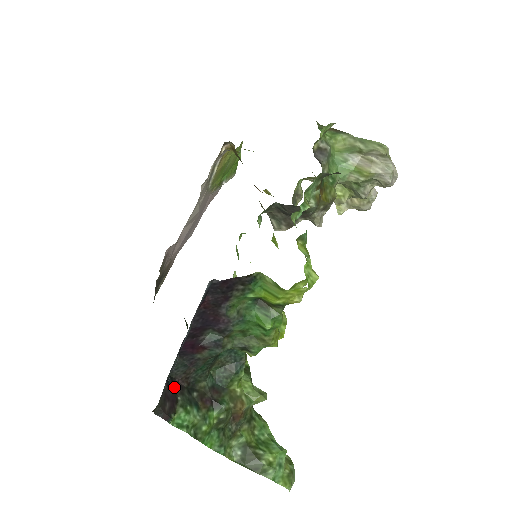
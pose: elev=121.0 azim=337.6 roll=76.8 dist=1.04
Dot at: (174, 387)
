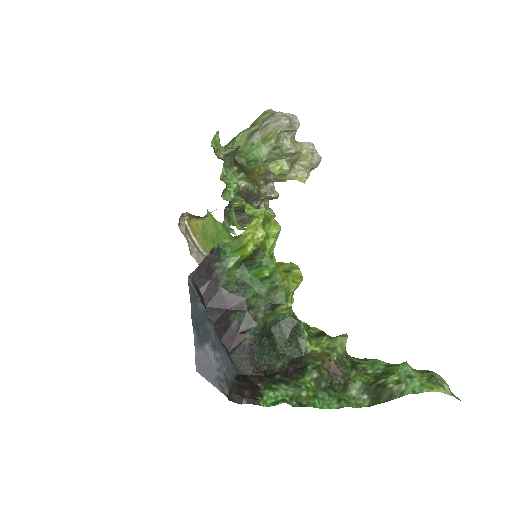
Dot at: (248, 380)
